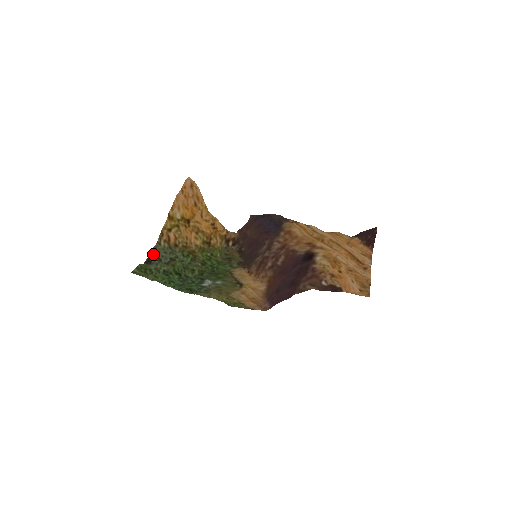
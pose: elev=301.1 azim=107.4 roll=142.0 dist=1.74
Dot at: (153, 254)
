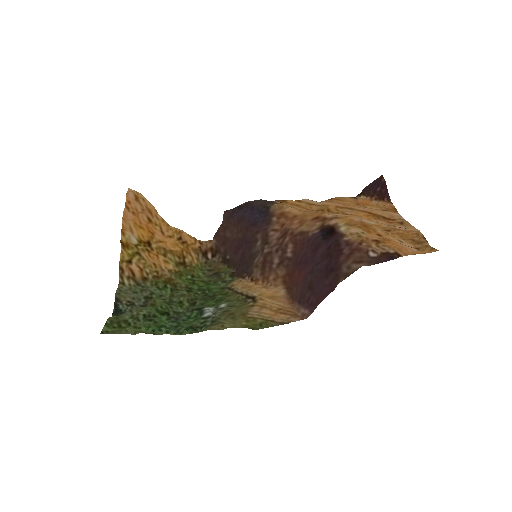
Dot at: (120, 299)
